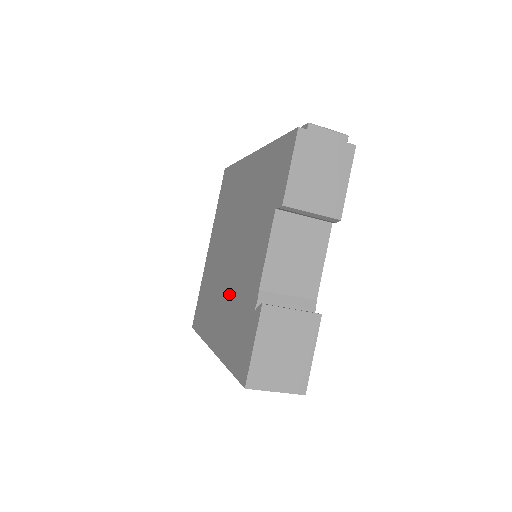
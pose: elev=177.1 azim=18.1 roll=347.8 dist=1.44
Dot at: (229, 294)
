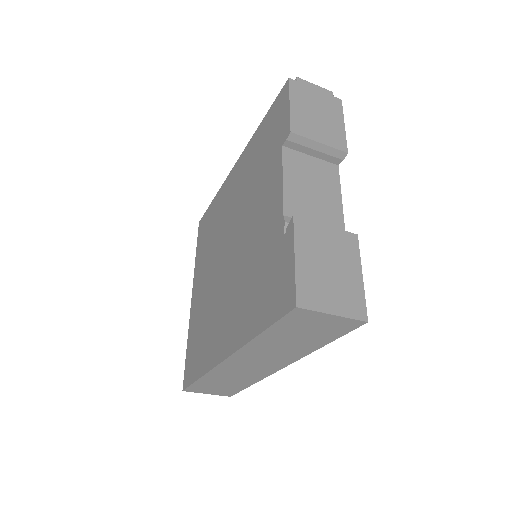
Dot at: (237, 280)
